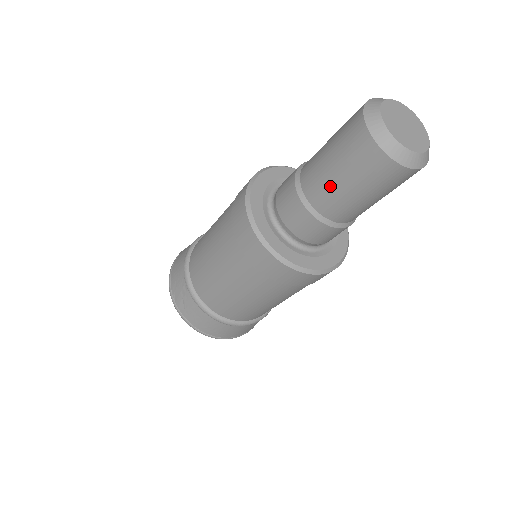
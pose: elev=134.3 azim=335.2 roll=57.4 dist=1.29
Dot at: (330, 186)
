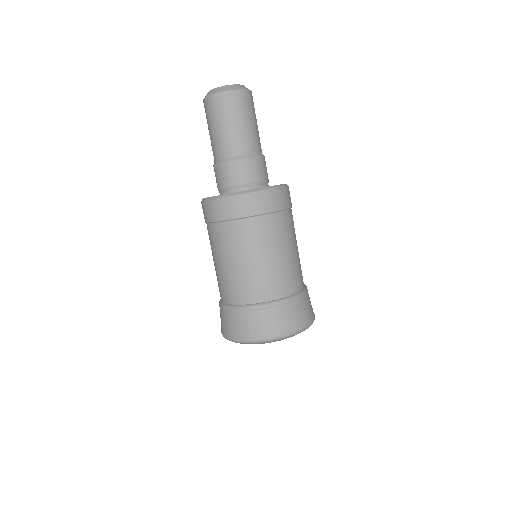
Dot at: (235, 134)
